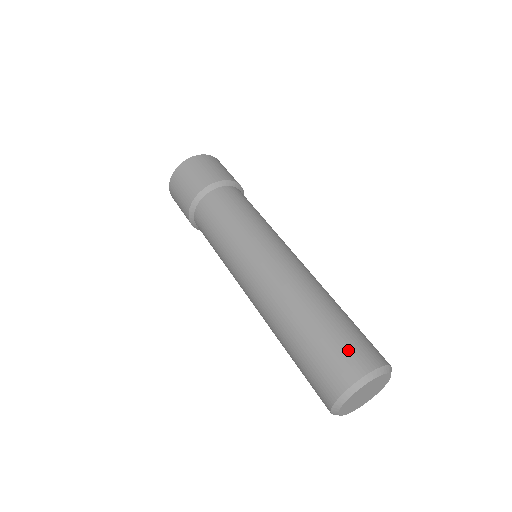
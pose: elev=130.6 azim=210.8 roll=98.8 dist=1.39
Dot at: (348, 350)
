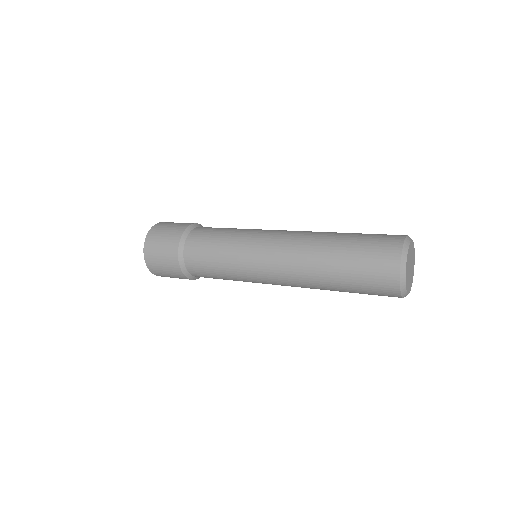
Dot at: (381, 236)
